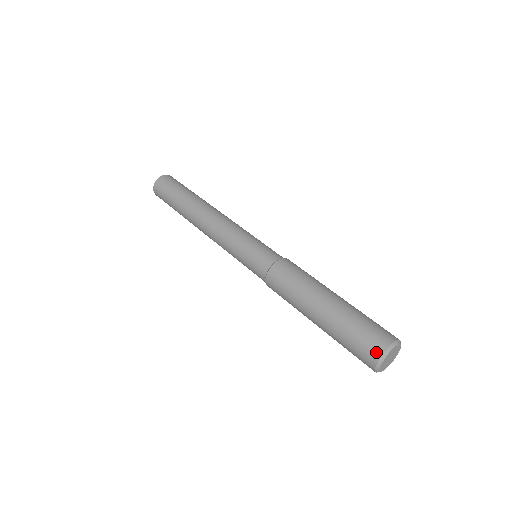
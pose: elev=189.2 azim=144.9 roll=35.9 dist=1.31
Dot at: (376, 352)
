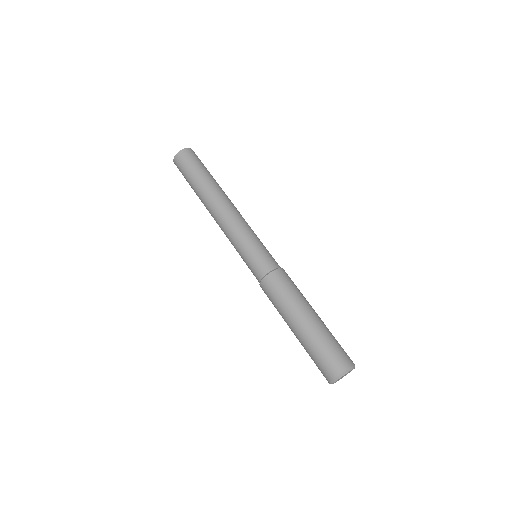
Dot at: (328, 377)
